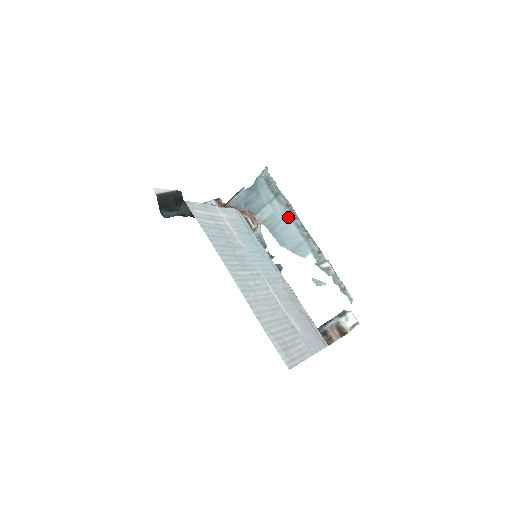
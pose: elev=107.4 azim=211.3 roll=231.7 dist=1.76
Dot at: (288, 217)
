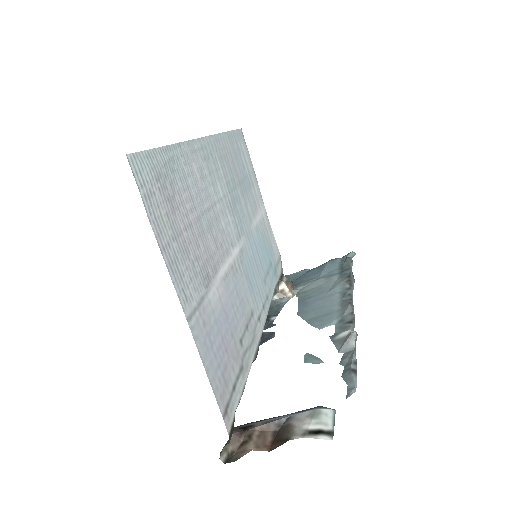
Dot at: (339, 287)
